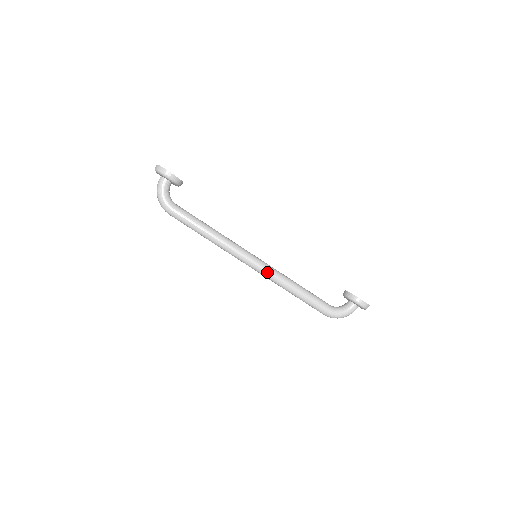
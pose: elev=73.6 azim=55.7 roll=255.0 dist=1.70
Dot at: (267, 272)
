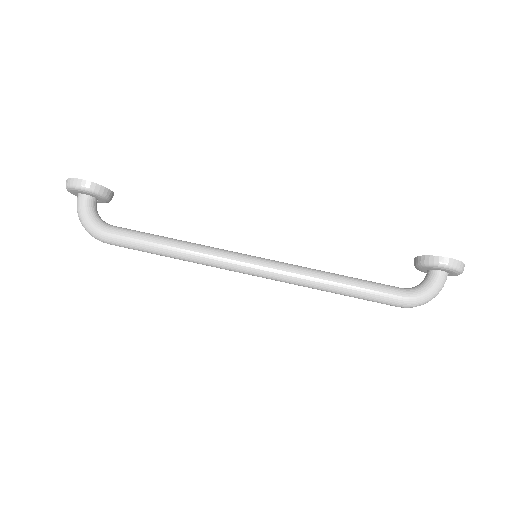
Dot at: (281, 272)
